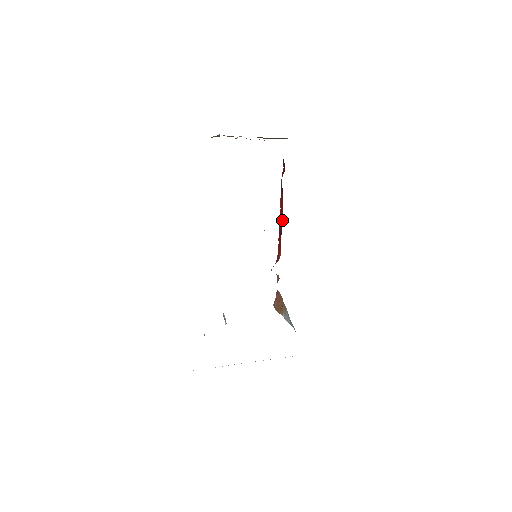
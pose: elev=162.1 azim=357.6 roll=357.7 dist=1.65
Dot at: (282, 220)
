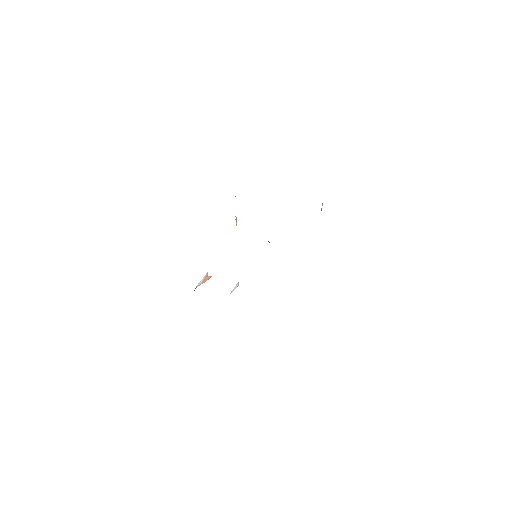
Dot at: occluded
